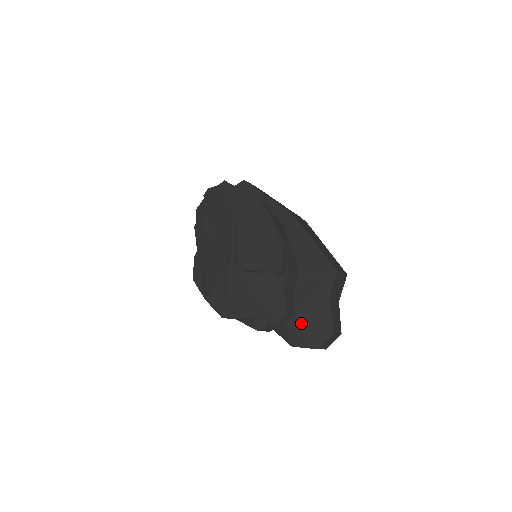
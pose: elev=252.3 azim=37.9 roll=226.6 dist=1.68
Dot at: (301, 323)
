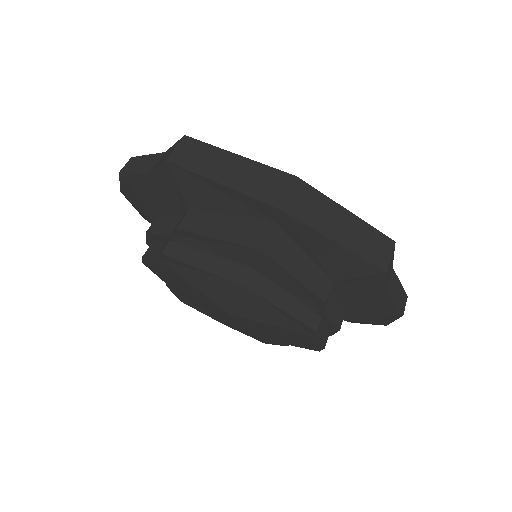
Dot at: (357, 316)
